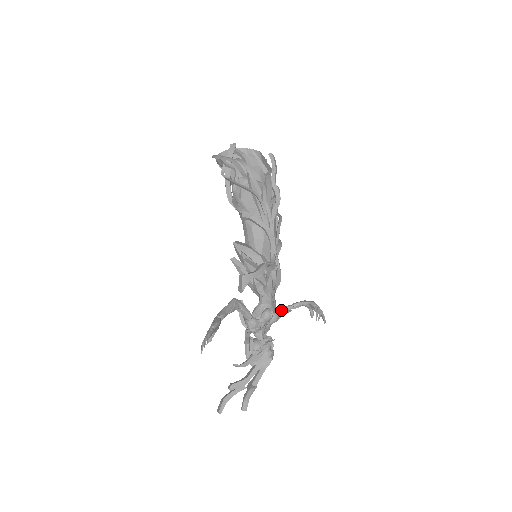
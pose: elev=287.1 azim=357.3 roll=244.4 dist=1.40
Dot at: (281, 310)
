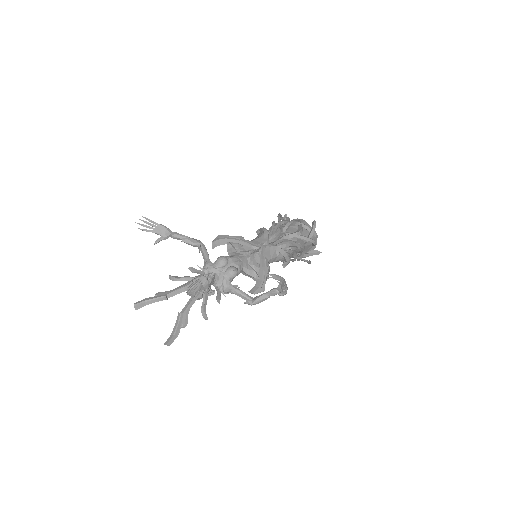
Dot at: (259, 295)
